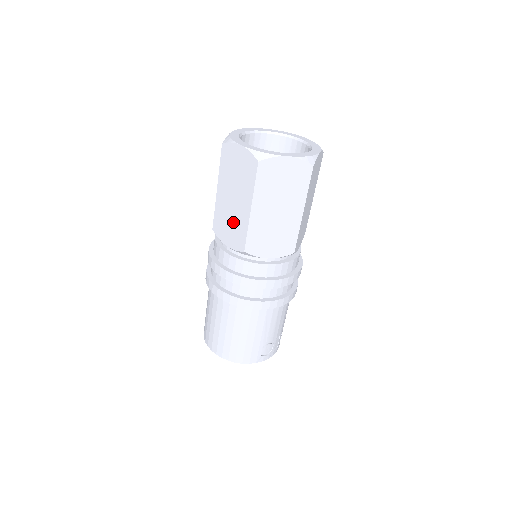
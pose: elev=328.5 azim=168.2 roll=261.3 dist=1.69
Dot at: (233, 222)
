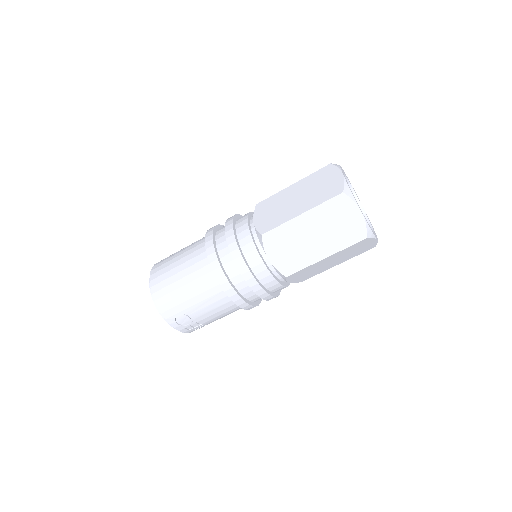
Dot at: (278, 211)
